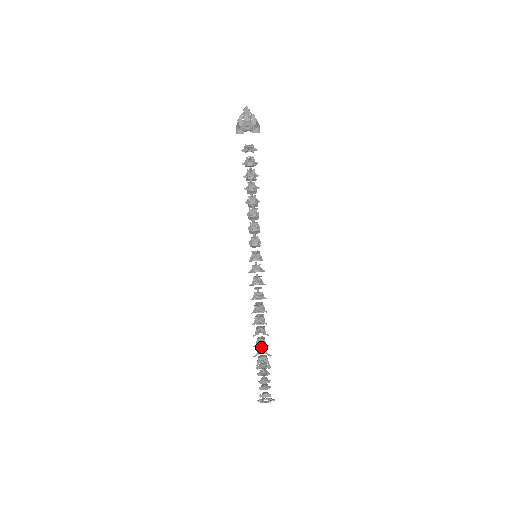
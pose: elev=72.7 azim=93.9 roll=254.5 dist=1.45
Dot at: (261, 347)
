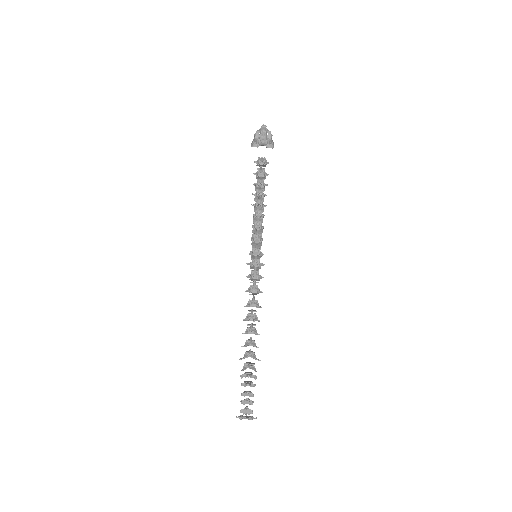
Dot at: occluded
